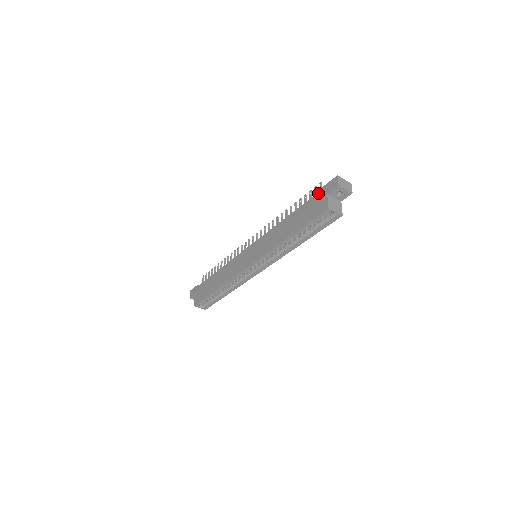
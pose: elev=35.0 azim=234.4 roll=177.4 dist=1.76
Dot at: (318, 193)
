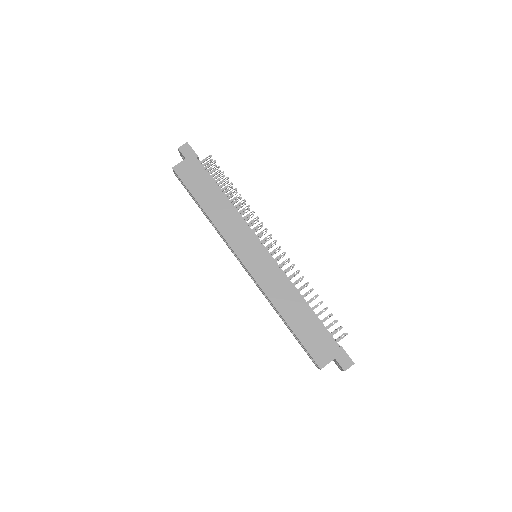
Dot at: (335, 343)
